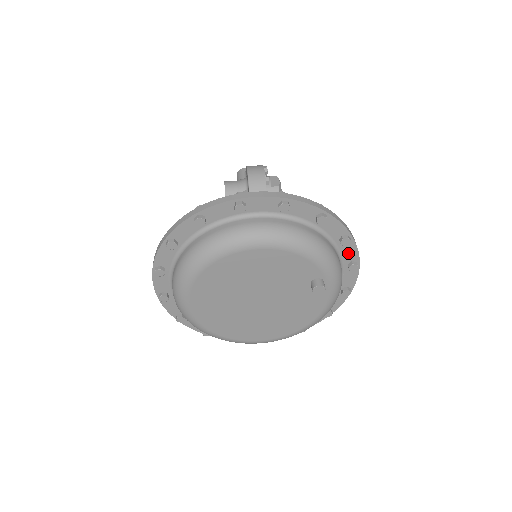
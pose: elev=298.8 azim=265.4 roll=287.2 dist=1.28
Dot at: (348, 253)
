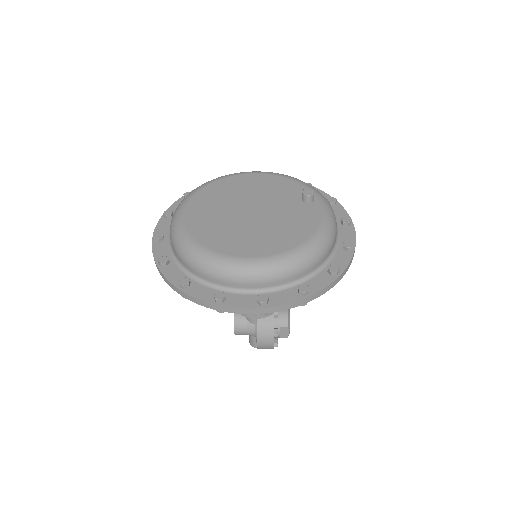
Dot at: (338, 214)
